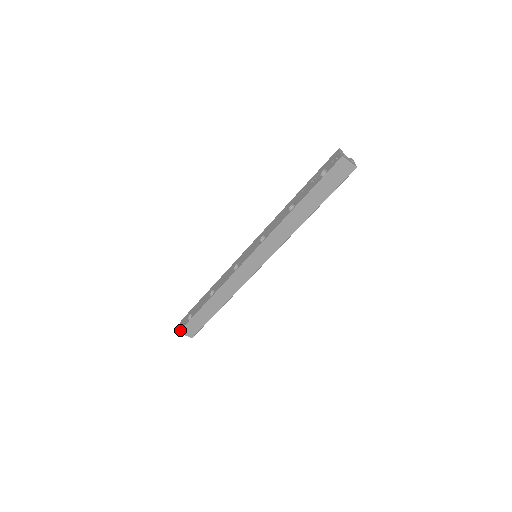
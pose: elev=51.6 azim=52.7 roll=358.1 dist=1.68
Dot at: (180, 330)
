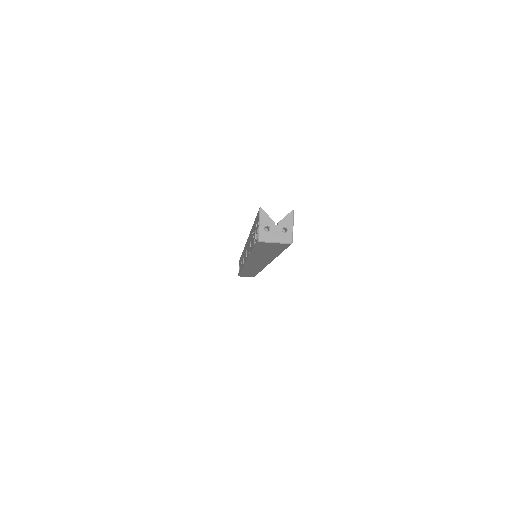
Dot at: occluded
